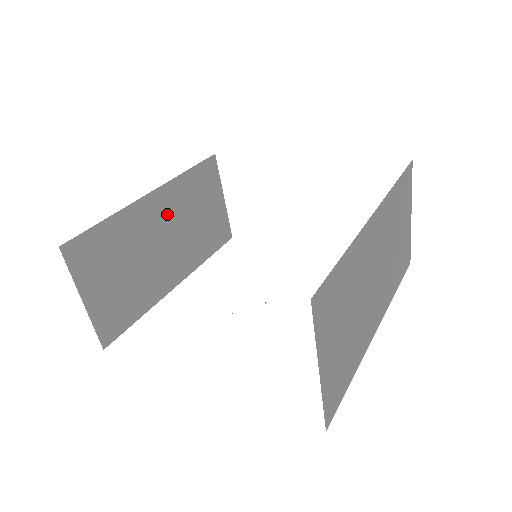
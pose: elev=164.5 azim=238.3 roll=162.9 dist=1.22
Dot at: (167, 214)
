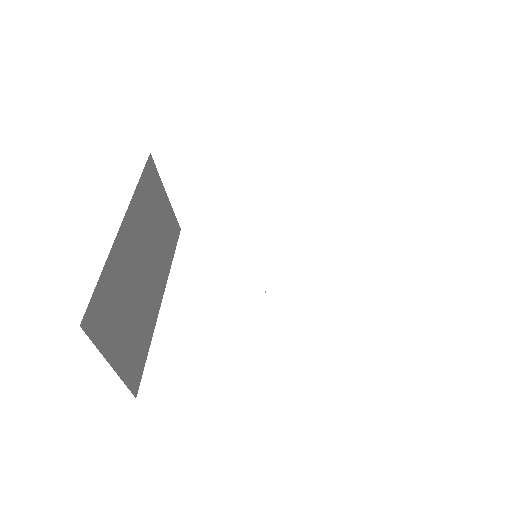
Dot at: (137, 237)
